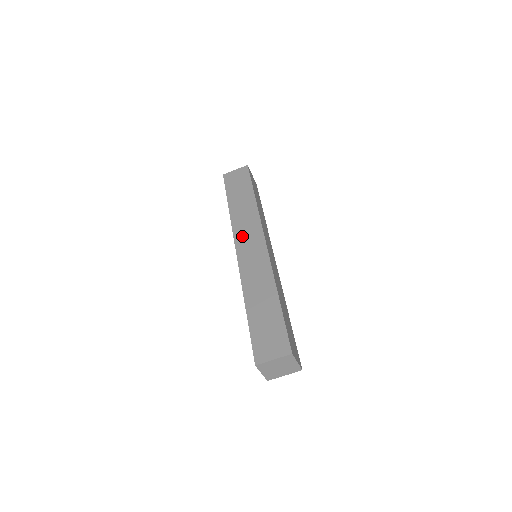
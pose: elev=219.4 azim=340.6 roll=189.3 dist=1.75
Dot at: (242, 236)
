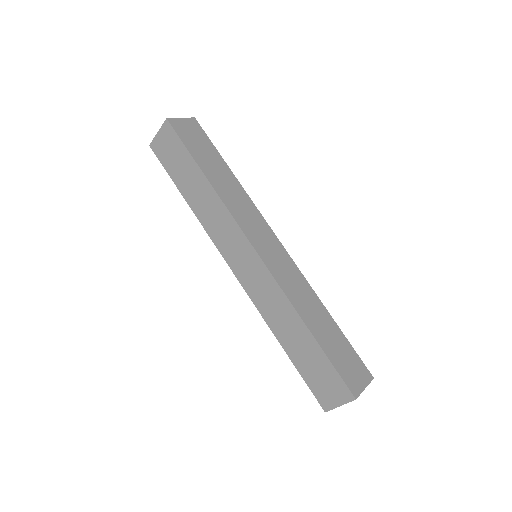
Dot at: (226, 247)
